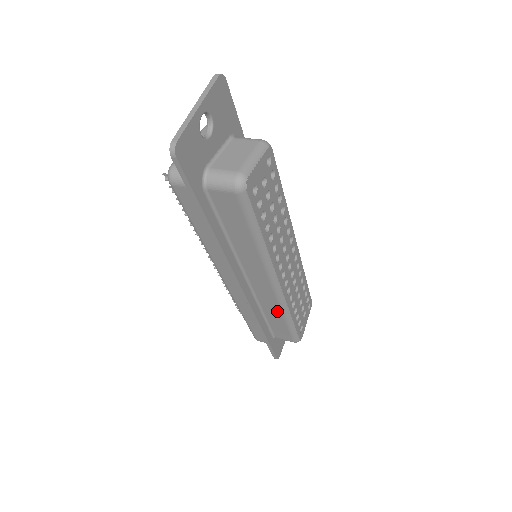
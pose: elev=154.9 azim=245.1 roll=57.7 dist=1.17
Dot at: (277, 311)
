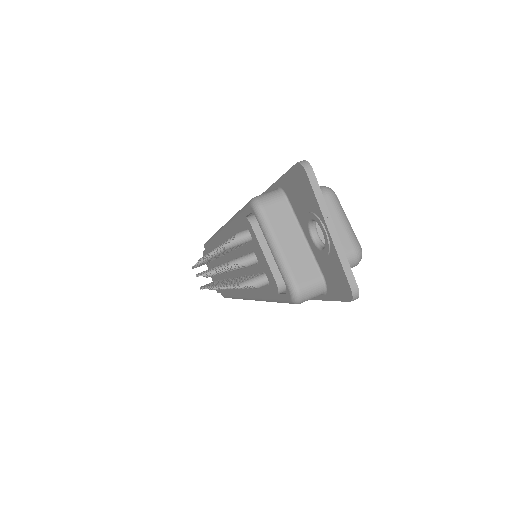
Dot at: occluded
